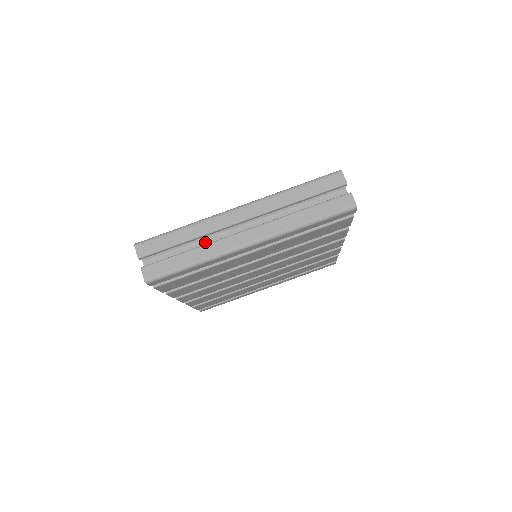
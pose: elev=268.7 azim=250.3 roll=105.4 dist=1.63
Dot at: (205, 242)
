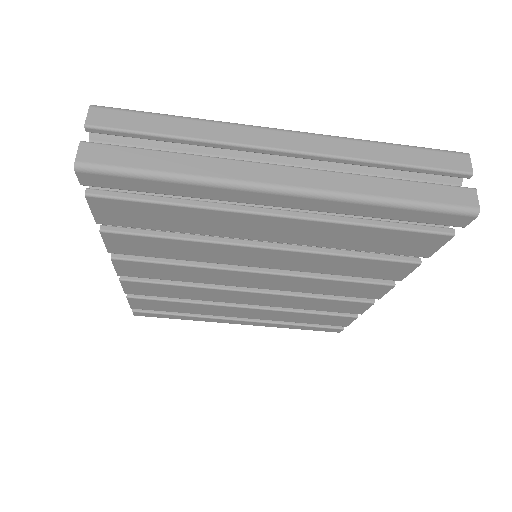
Dot at: occluded
